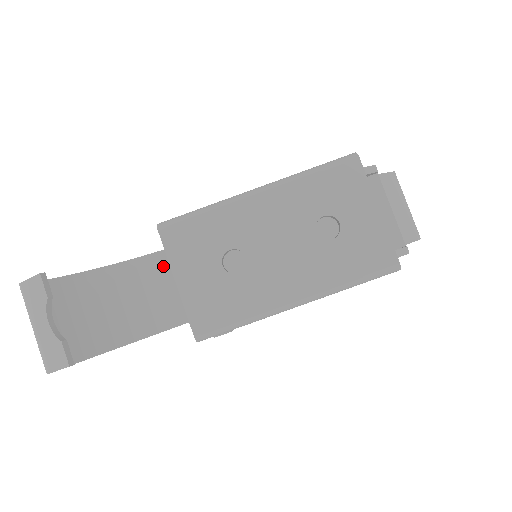
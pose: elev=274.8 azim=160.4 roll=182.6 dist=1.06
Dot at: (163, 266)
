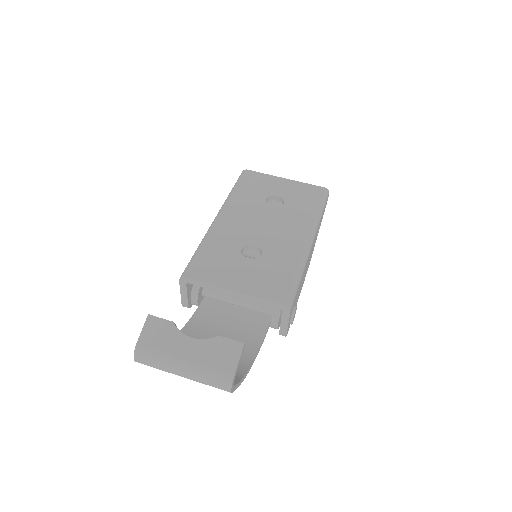
Dot at: (207, 319)
